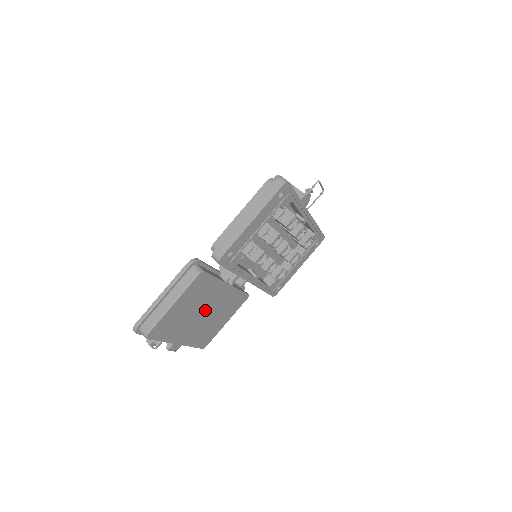
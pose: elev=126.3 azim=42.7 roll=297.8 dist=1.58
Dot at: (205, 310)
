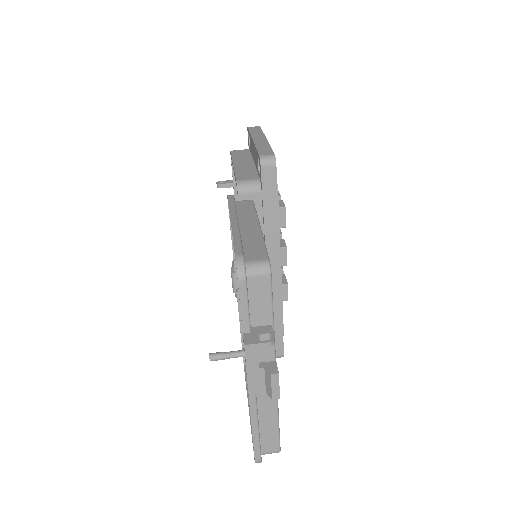
Dot at: occluded
